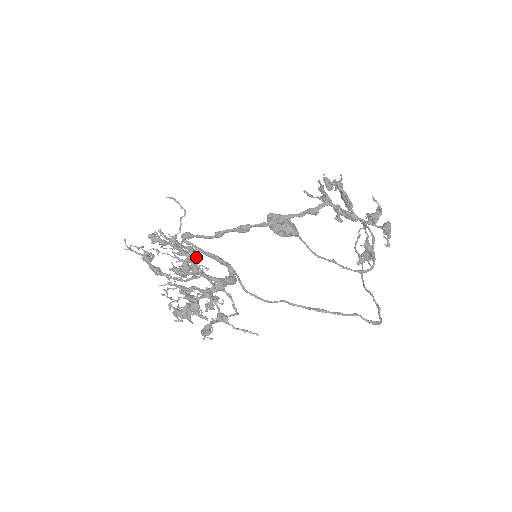
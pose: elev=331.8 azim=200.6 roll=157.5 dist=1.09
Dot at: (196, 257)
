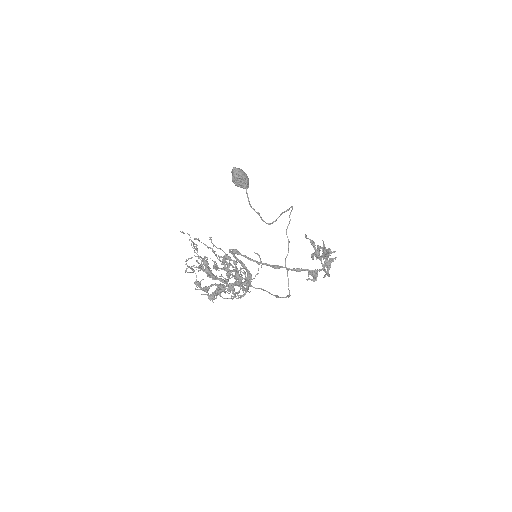
Dot at: occluded
